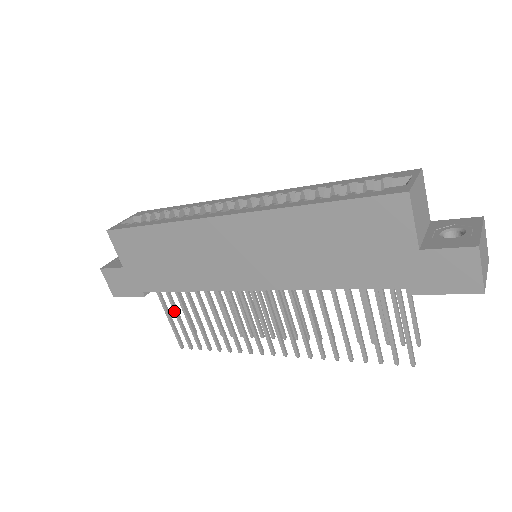
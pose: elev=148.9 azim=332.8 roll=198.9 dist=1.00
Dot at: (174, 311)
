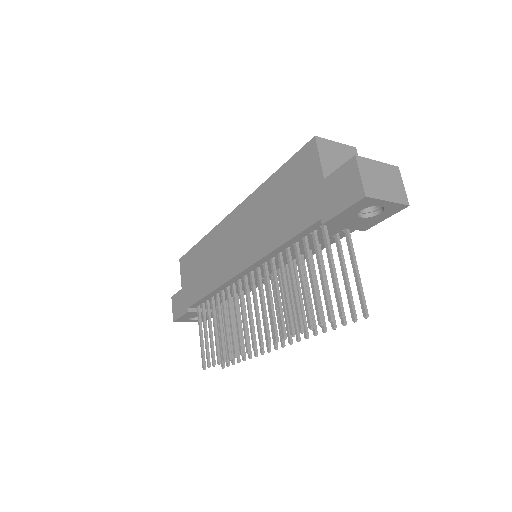
Dot at: (204, 327)
